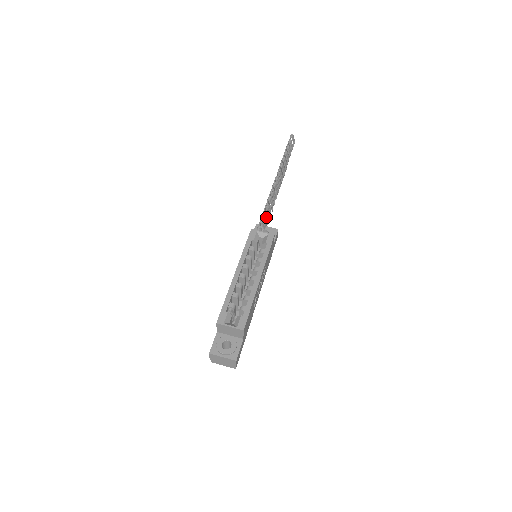
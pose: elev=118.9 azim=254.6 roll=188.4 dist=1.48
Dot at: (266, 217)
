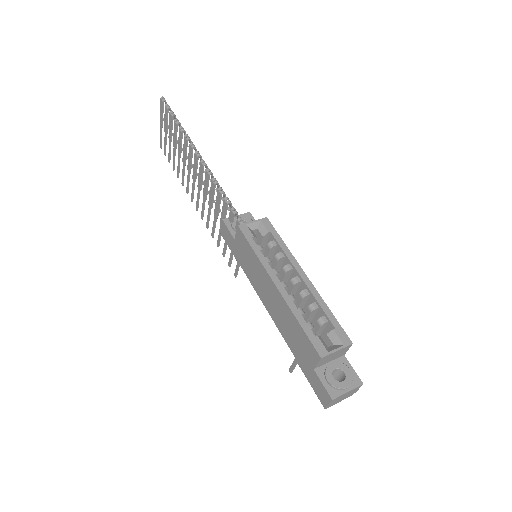
Dot at: (231, 204)
